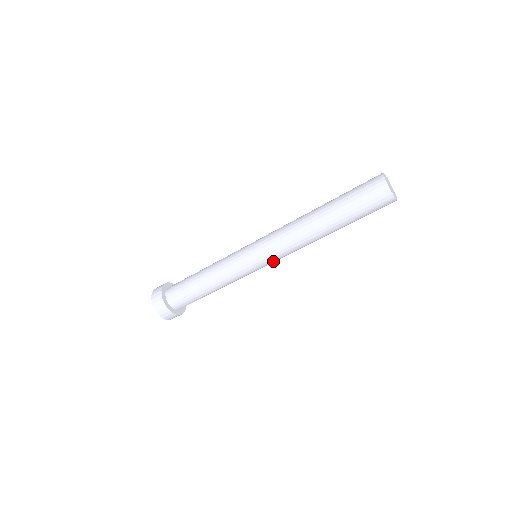
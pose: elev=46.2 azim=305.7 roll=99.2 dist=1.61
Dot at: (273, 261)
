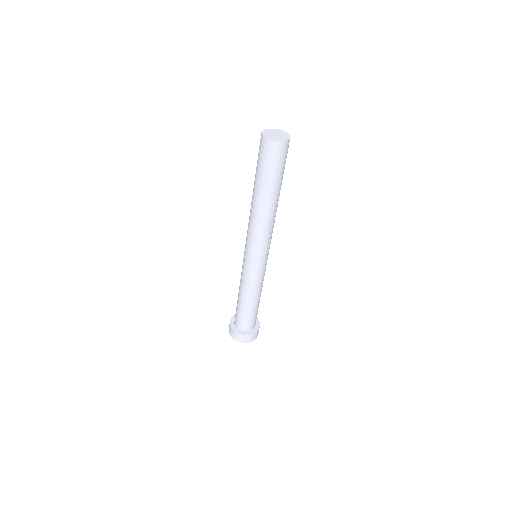
Dot at: (269, 247)
